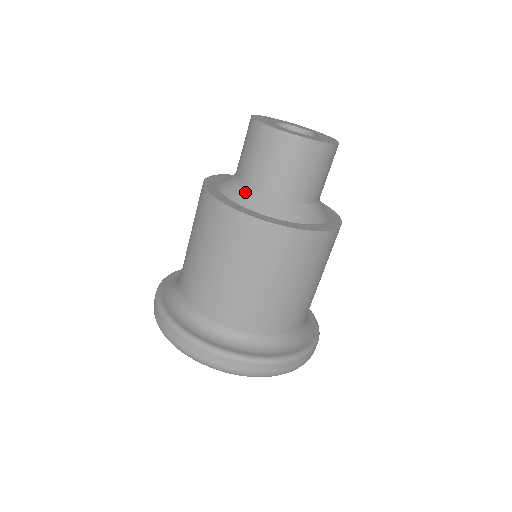
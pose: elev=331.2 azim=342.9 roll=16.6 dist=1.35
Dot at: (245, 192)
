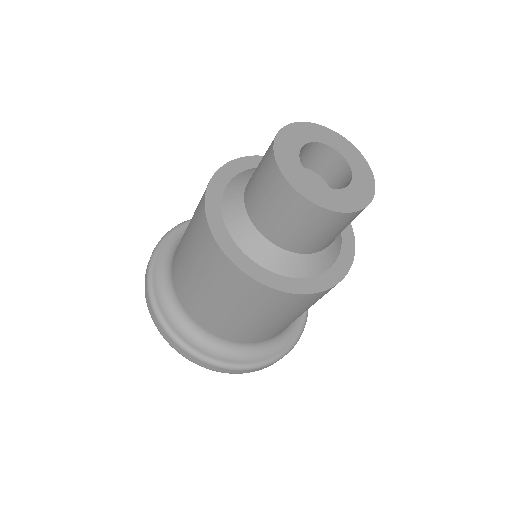
Dot at: (252, 236)
